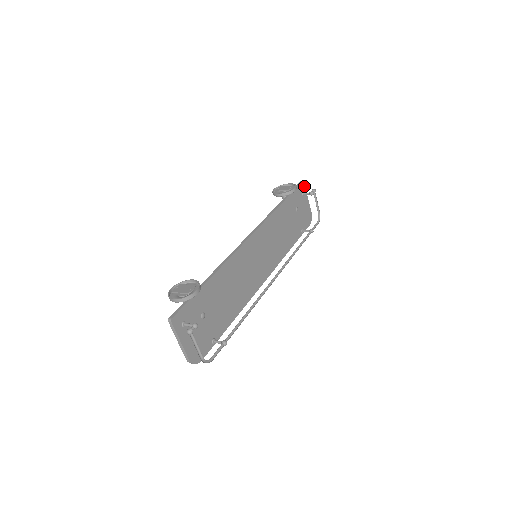
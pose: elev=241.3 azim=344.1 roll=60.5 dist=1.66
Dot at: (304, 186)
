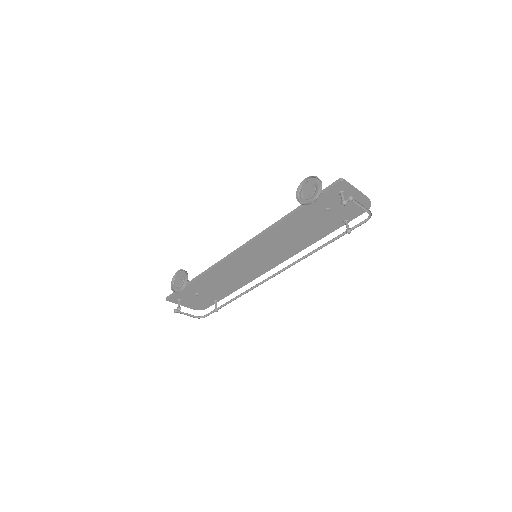
Dot at: (345, 184)
